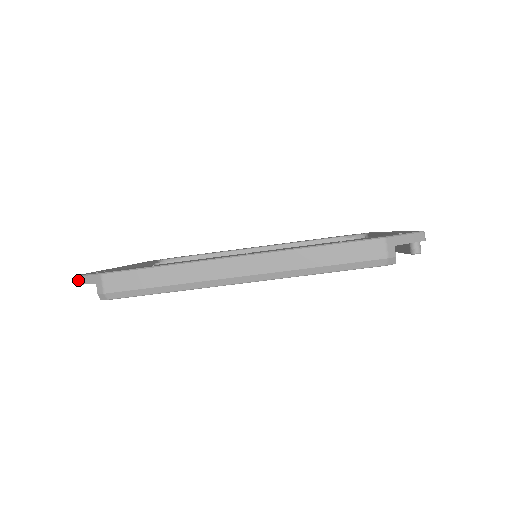
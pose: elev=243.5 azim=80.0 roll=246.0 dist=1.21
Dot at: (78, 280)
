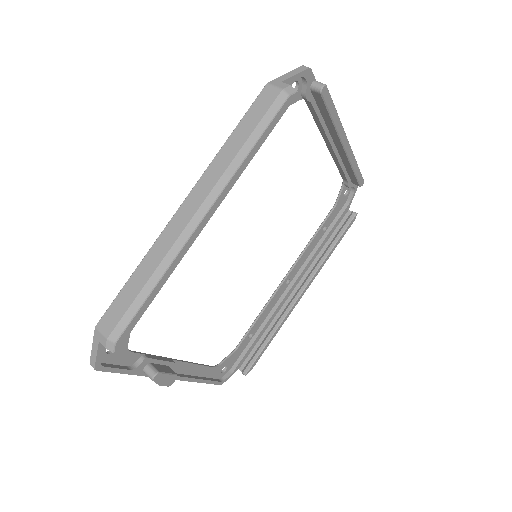
Dot at: (92, 363)
